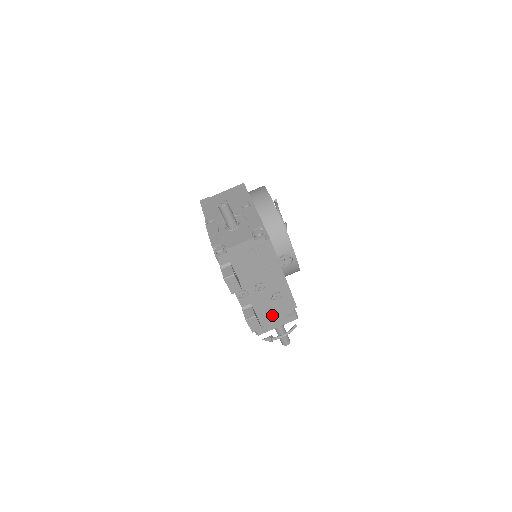
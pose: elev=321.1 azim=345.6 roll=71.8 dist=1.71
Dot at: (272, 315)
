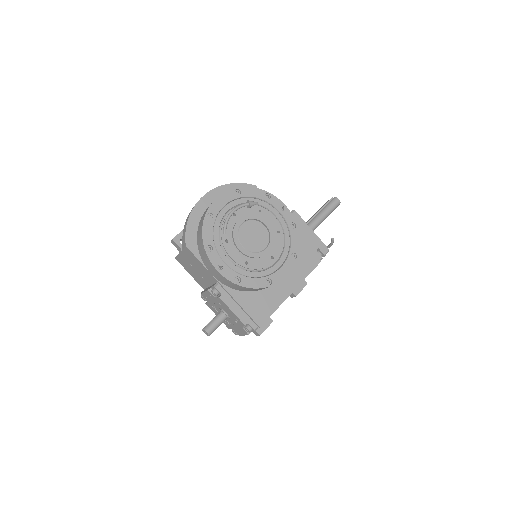
Dot at: occluded
